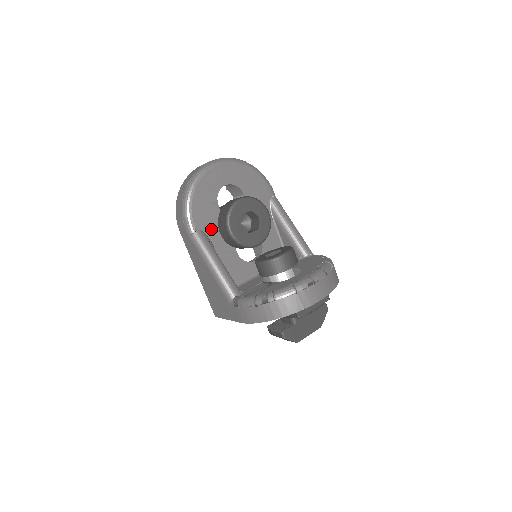
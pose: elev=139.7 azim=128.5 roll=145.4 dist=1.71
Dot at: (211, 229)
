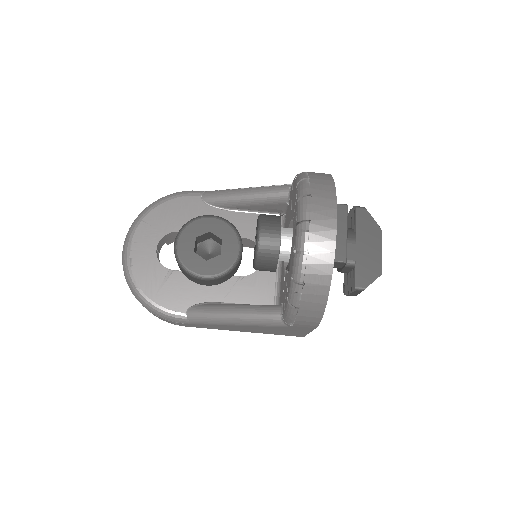
Dot at: (195, 294)
